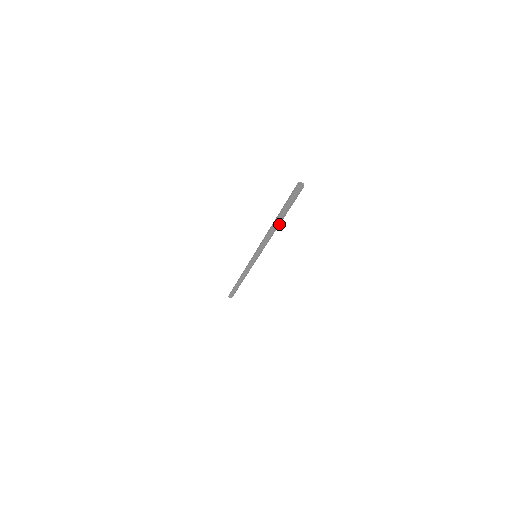
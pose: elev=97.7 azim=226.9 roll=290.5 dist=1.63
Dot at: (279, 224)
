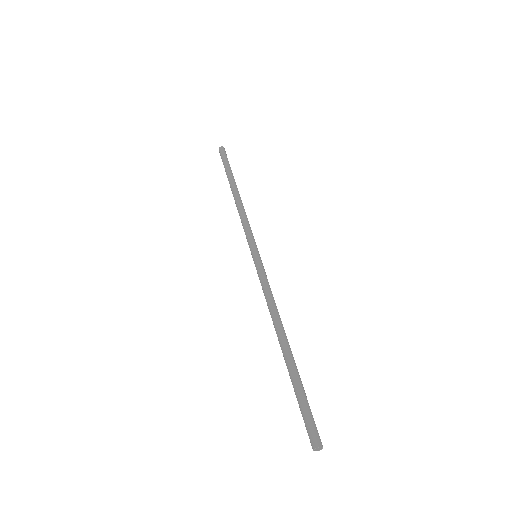
Dot at: (284, 349)
